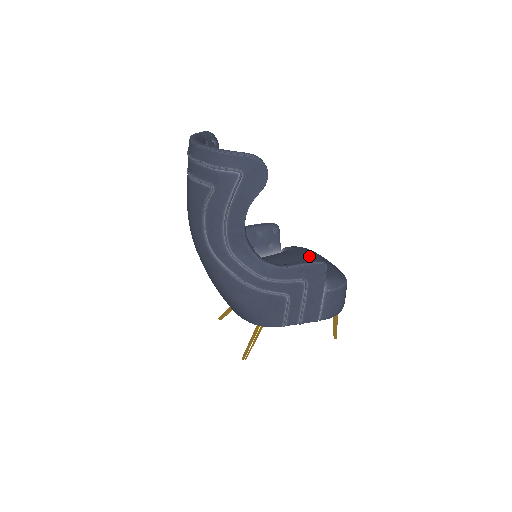
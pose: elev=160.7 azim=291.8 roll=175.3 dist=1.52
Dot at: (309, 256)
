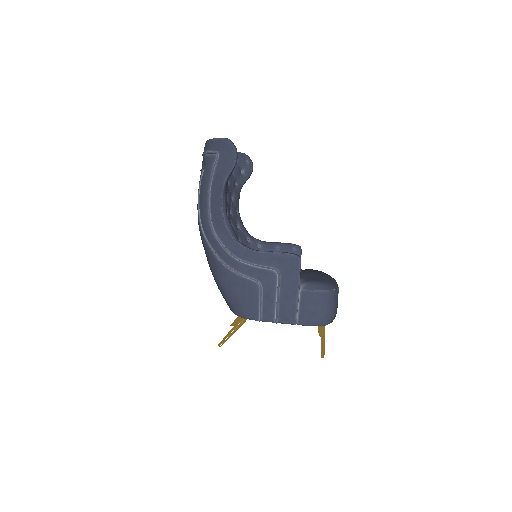
Dot at: (315, 272)
